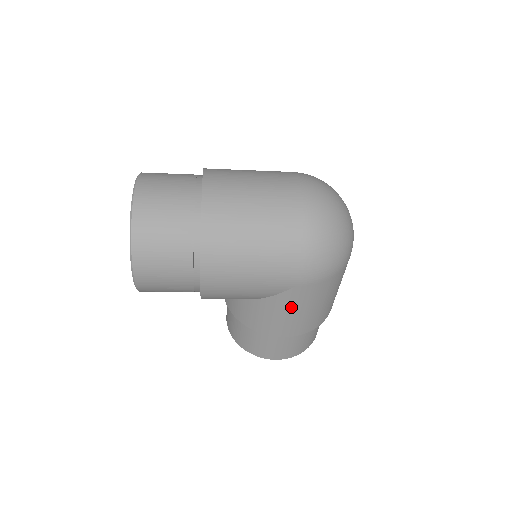
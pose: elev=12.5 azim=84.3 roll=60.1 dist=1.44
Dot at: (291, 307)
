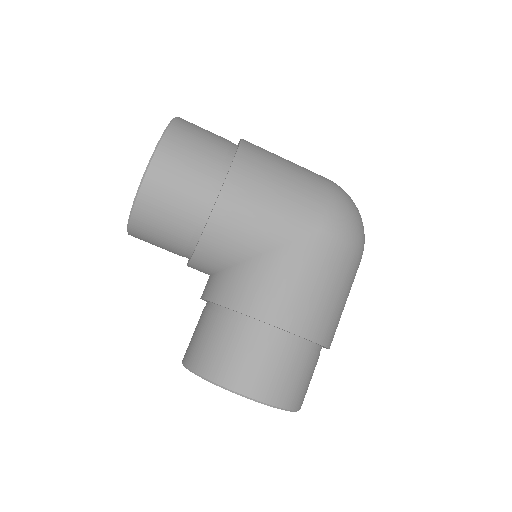
Dot at: (305, 267)
